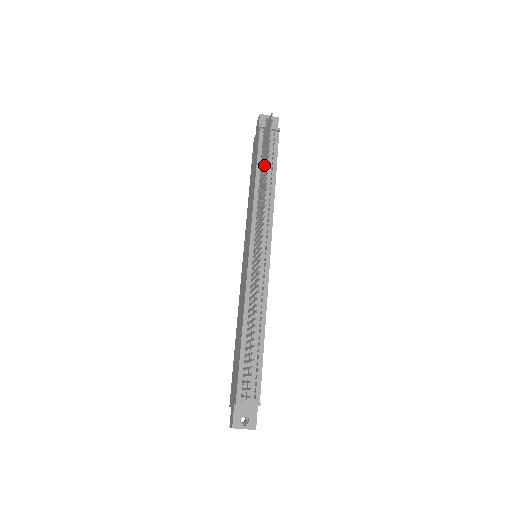
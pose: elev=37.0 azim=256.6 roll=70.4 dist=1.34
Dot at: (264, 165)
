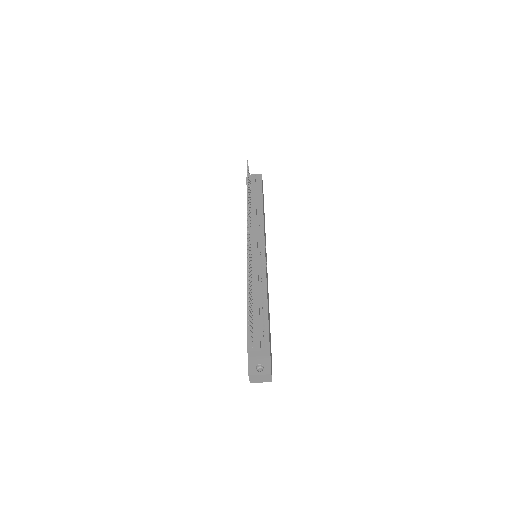
Dot at: (249, 194)
